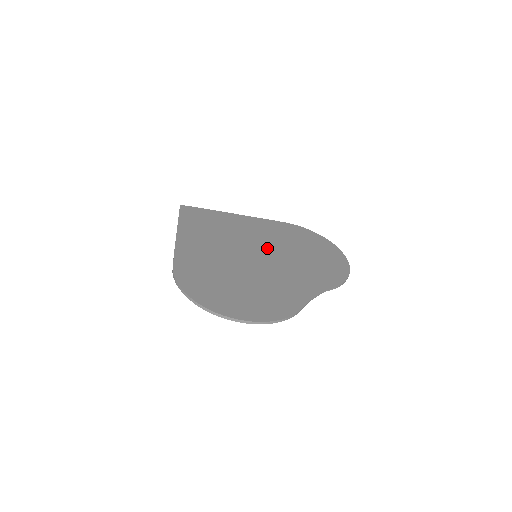
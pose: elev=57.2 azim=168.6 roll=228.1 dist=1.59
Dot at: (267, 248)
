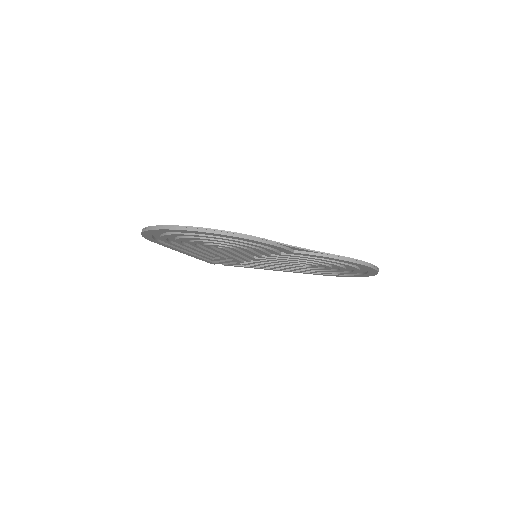
Dot at: occluded
